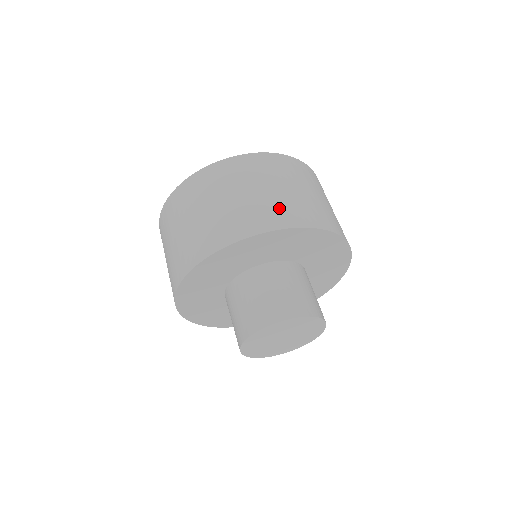
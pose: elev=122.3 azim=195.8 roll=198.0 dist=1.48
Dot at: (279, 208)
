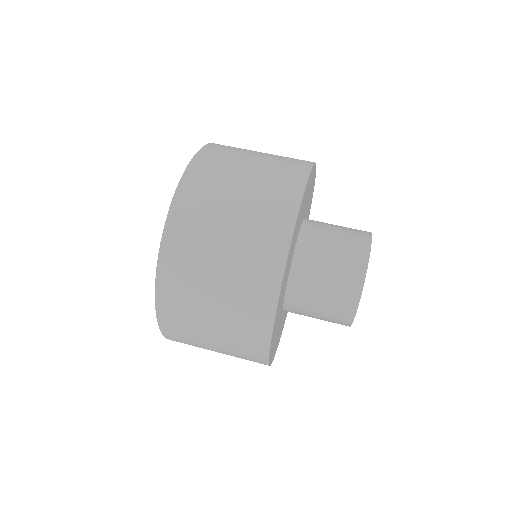
Dot at: (256, 251)
